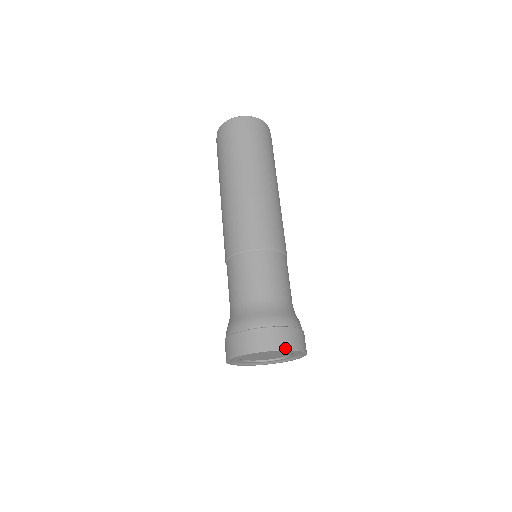
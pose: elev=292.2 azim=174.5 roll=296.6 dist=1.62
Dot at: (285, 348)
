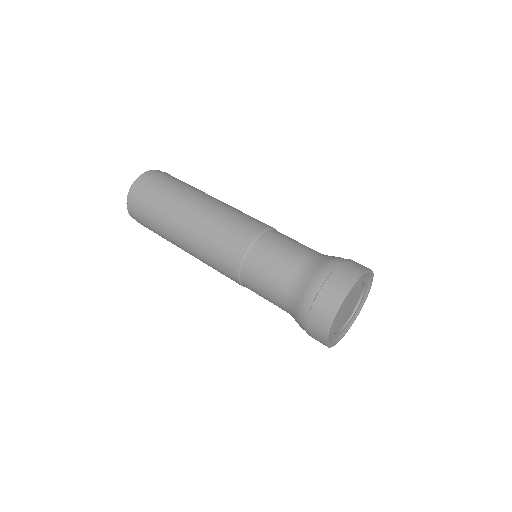
Dot at: (366, 270)
